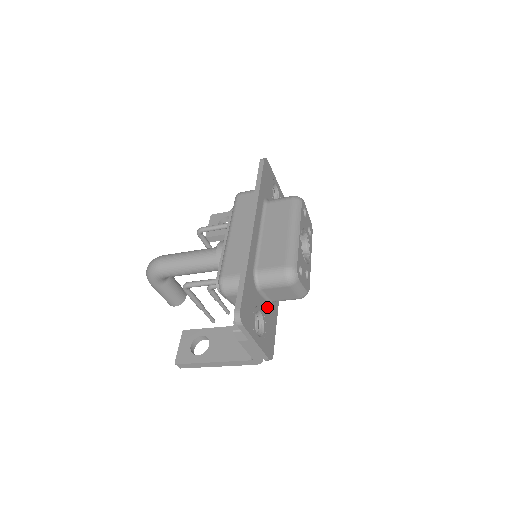
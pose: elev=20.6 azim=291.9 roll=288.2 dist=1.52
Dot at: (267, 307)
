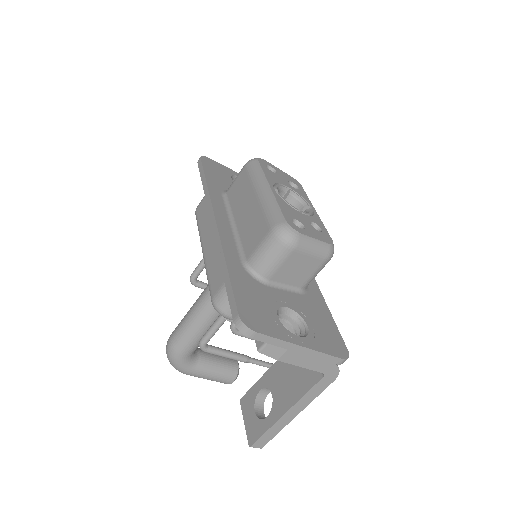
Dot at: (298, 298)
